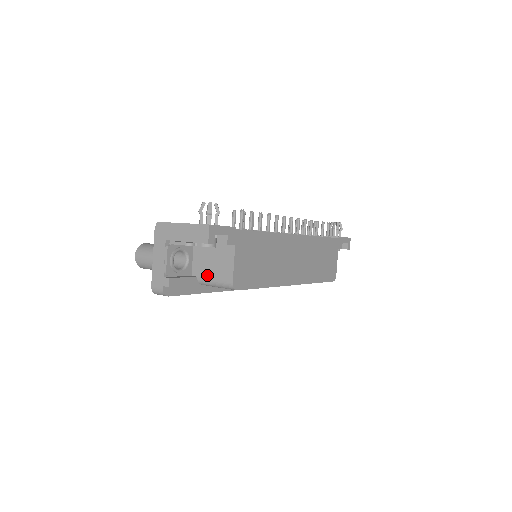
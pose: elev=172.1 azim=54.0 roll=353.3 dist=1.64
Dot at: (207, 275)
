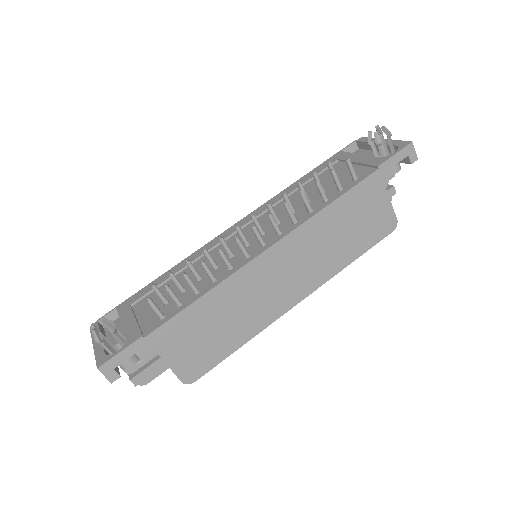
Dot at: occluded
